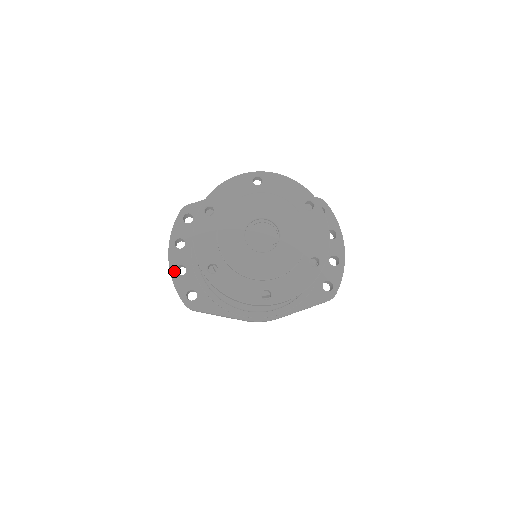
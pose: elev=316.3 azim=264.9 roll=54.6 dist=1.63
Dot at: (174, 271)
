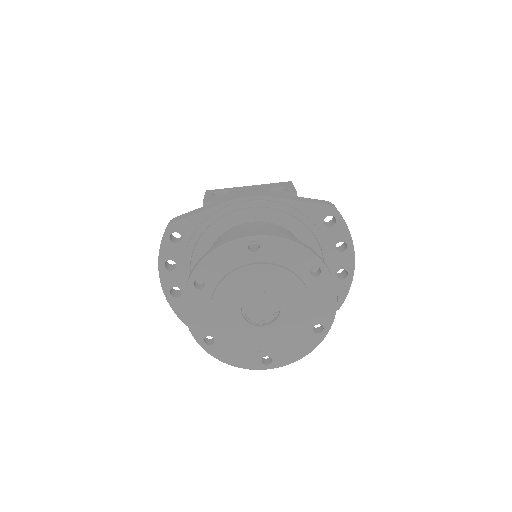
Dot at: (168, 293)
